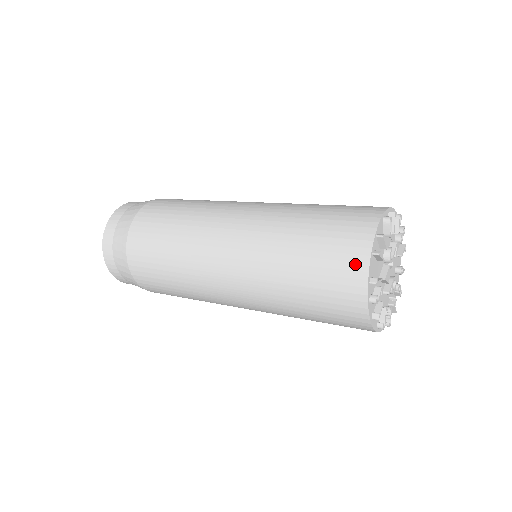
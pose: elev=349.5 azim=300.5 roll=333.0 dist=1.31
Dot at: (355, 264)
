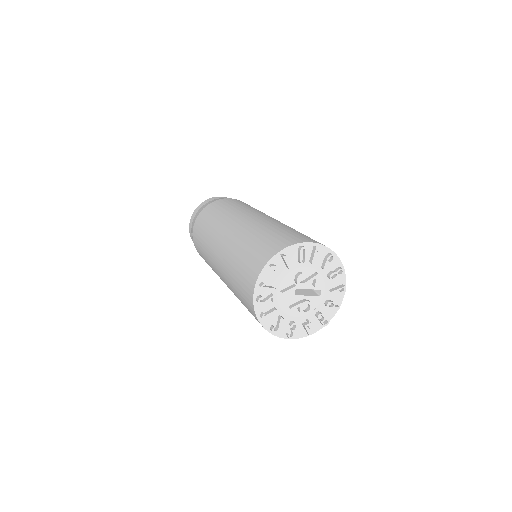
Dot at: (257, 268)
